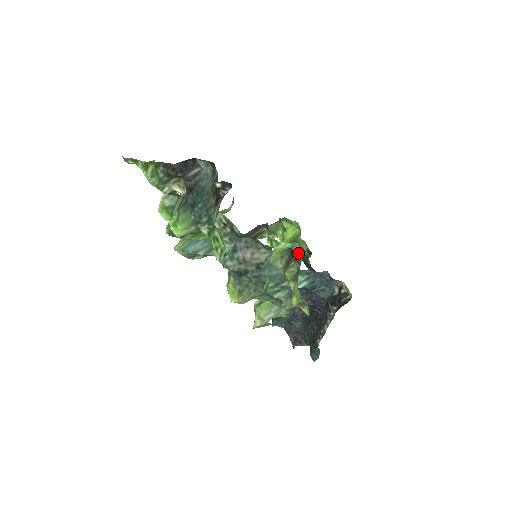
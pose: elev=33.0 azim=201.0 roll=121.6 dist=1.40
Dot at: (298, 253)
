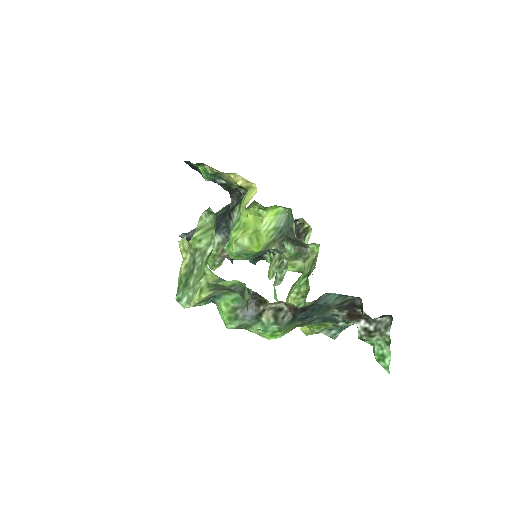
Dot at: (308, 244)
